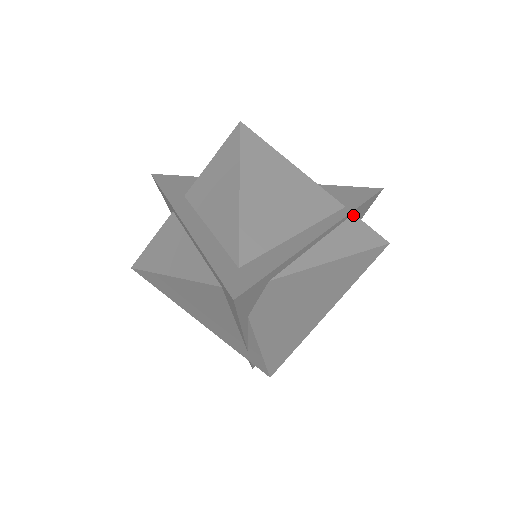
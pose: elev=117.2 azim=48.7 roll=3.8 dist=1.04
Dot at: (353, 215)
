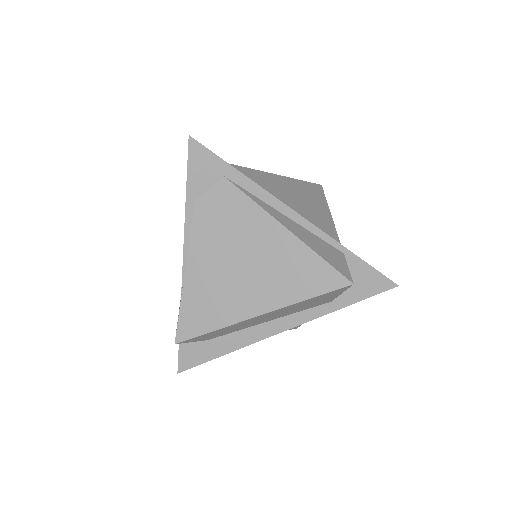
Dot at: (342, 253)
